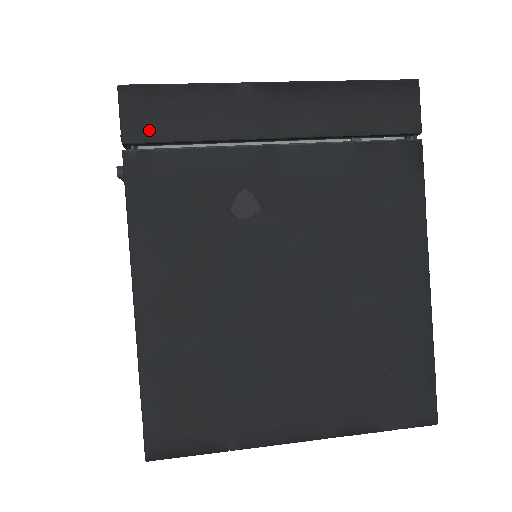
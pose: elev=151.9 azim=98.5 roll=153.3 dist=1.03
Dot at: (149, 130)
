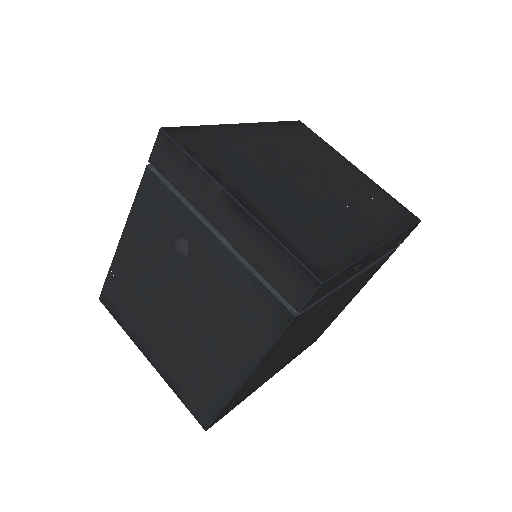
Dot at: (162, 166)
